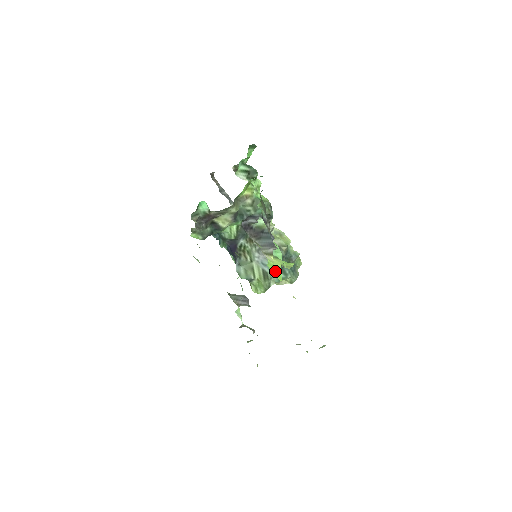
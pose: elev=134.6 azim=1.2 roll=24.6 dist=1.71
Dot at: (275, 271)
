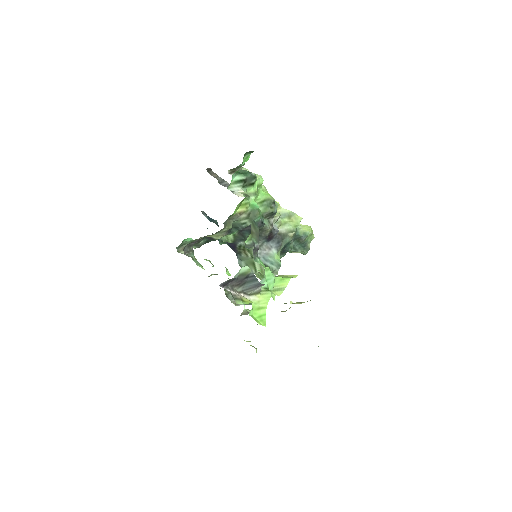
Dot at: (259, 315)
